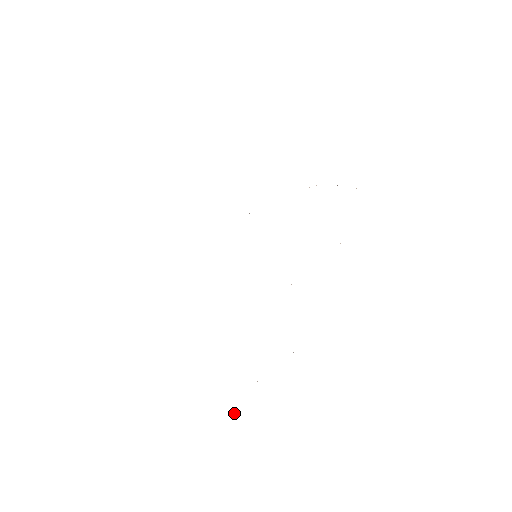
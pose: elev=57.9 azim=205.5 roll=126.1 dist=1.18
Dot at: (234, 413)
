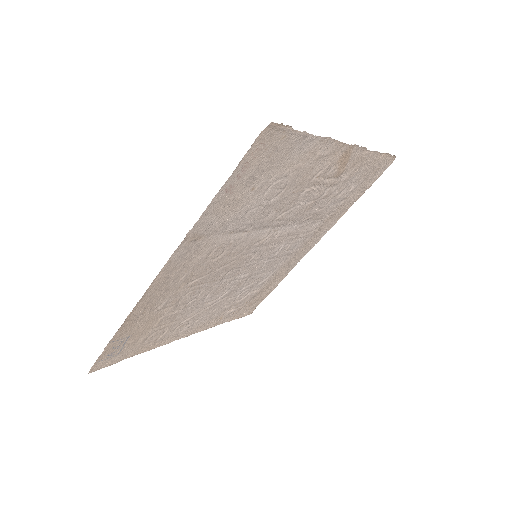
Dot at: (273, 123)
